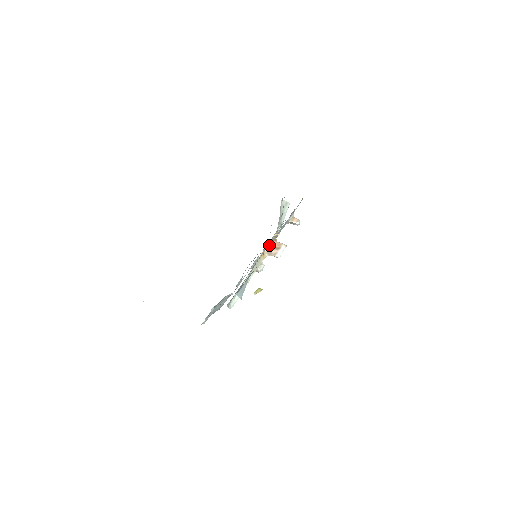
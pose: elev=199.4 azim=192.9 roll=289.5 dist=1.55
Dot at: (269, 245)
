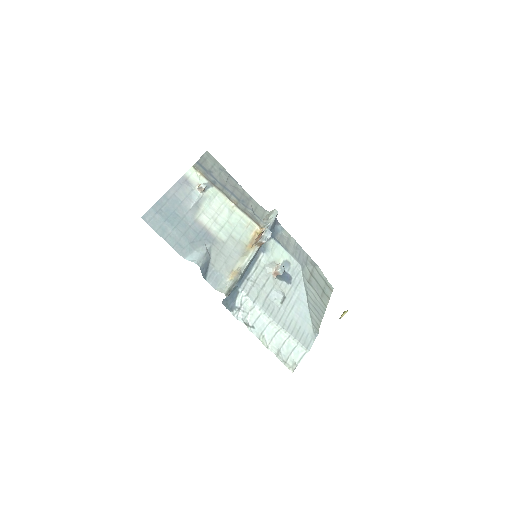
Dot at: (256, 239)
